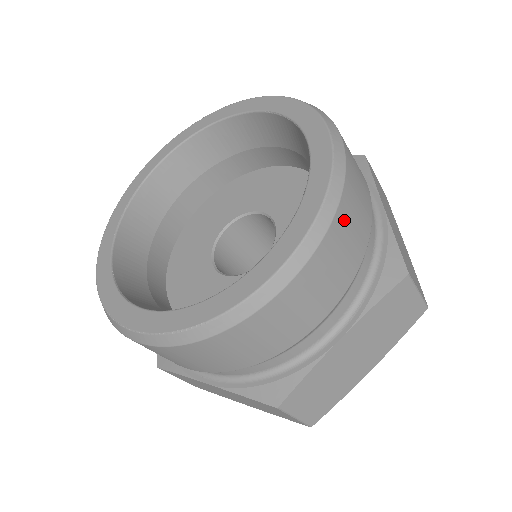
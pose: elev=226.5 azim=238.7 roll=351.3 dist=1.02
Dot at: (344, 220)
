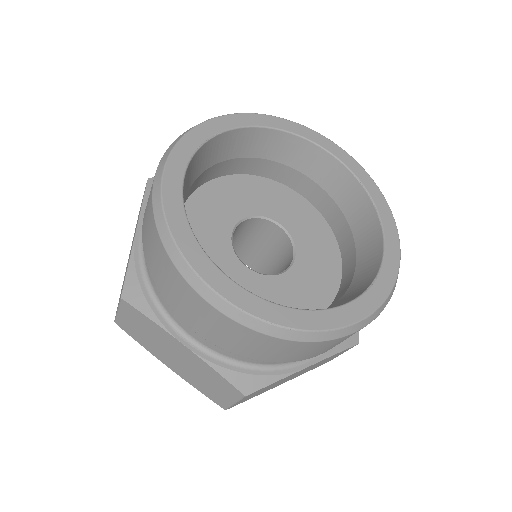
Dot at: occluded
